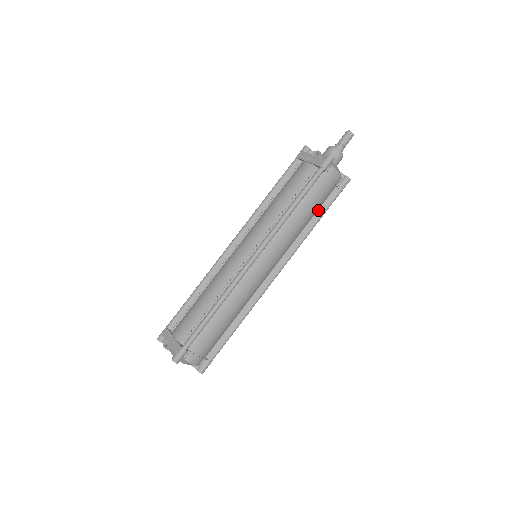
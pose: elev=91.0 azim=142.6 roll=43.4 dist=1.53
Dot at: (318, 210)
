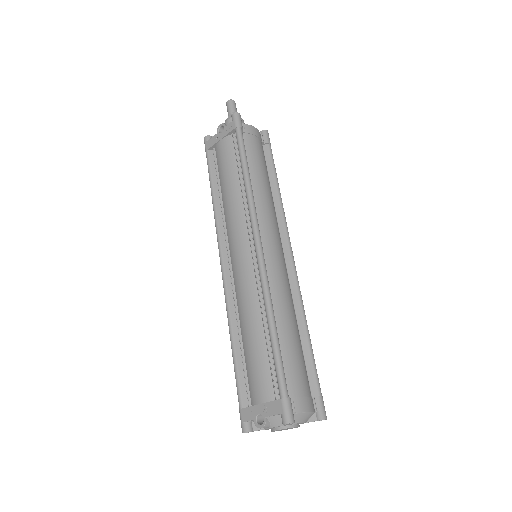
Dot at: (268, 173)
